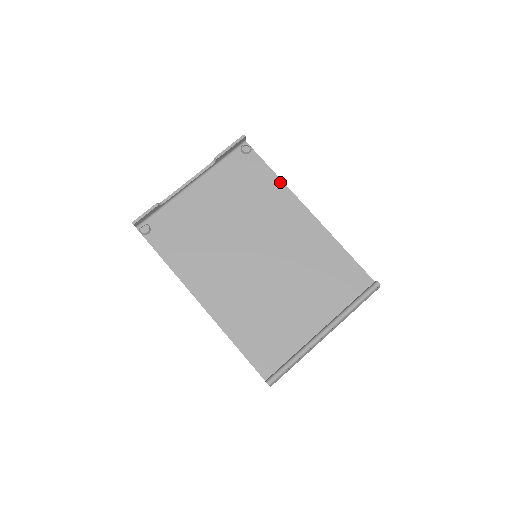
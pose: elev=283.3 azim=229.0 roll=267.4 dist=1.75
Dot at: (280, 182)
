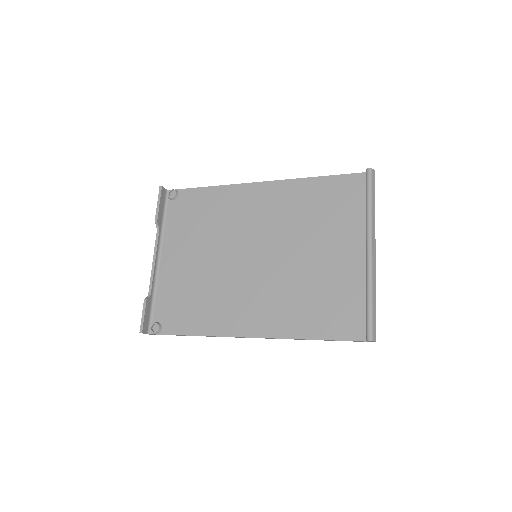
Dot at: (219, 188)
